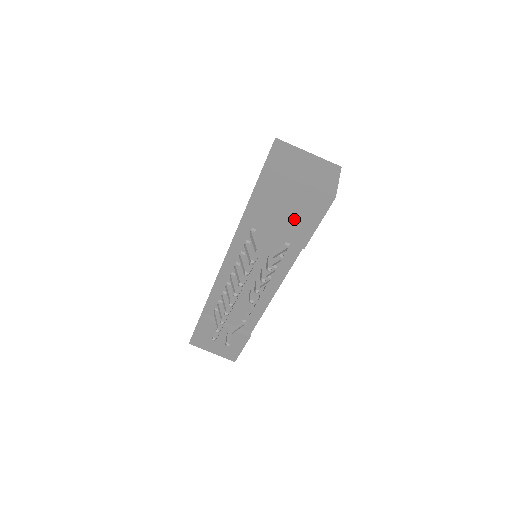
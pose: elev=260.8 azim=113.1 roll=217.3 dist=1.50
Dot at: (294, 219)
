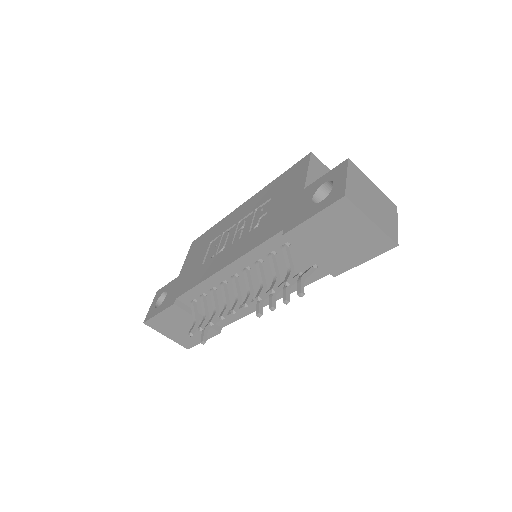
Dot at: (342, 250)
